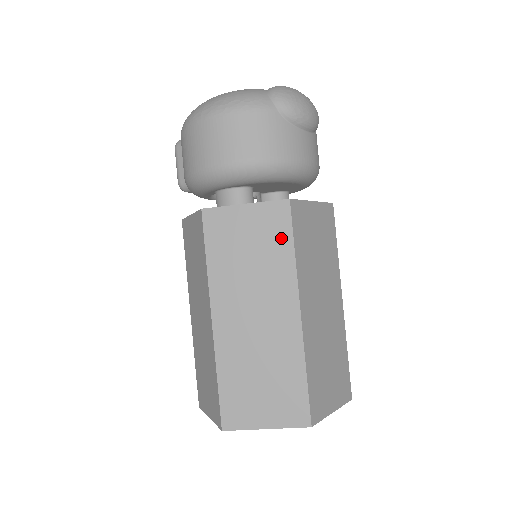
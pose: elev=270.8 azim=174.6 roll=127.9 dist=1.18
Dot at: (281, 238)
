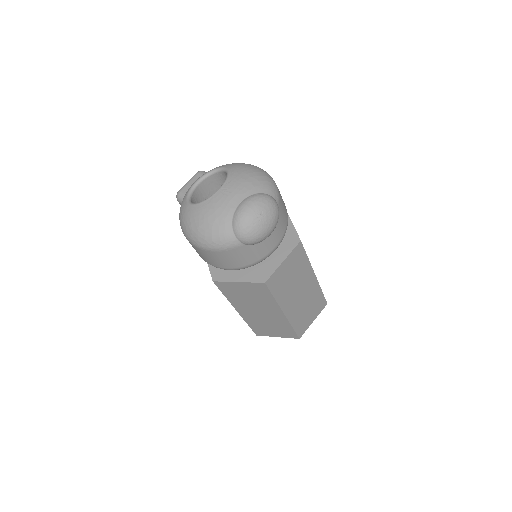
Dot at: (265, 294)
